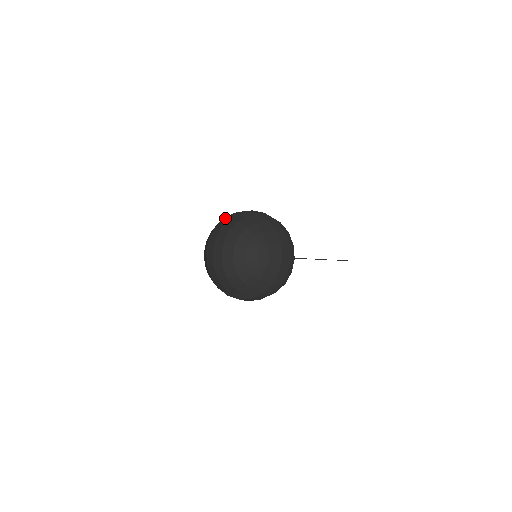
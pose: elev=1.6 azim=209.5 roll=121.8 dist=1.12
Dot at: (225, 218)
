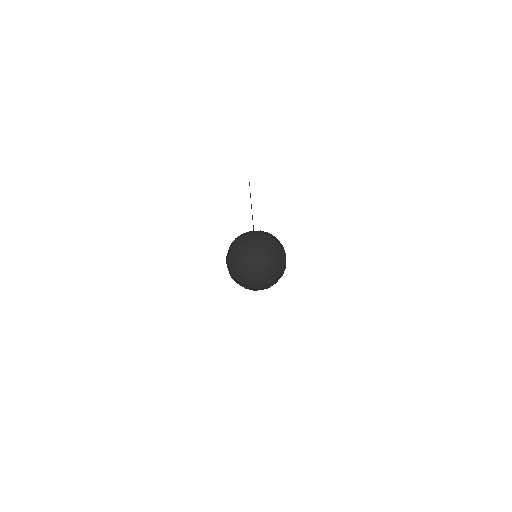
Dot at: (266, 245)
